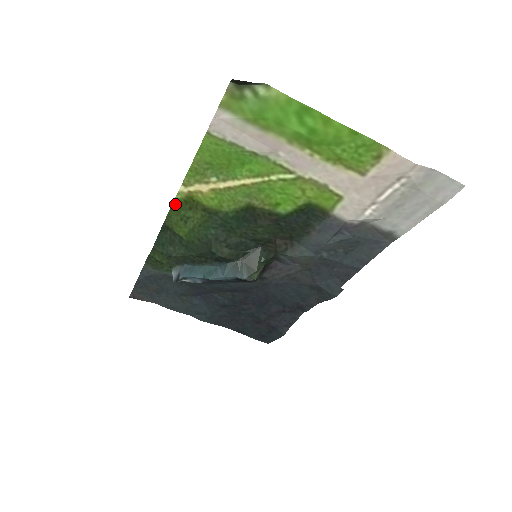
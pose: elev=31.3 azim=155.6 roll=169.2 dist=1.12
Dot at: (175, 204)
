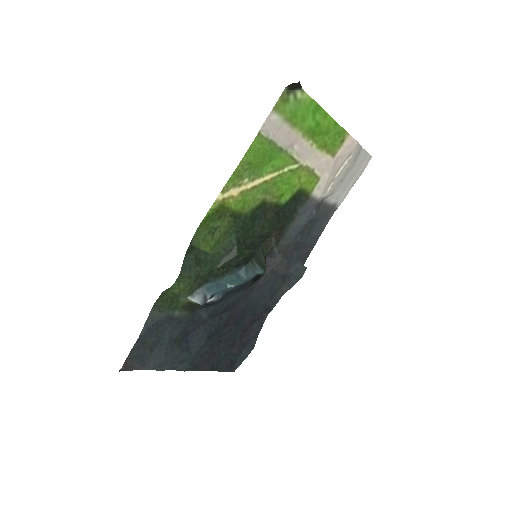
Dot at: (206, 217)
